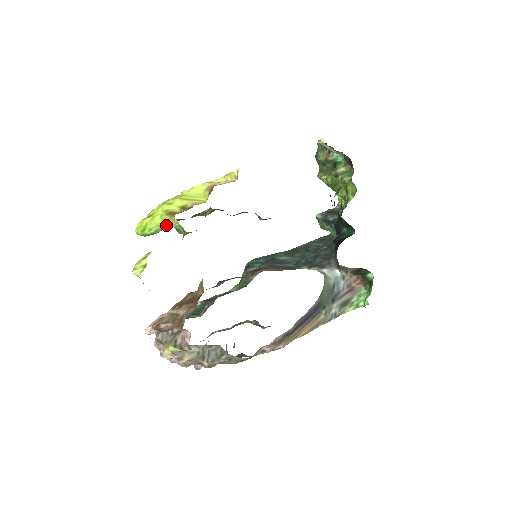
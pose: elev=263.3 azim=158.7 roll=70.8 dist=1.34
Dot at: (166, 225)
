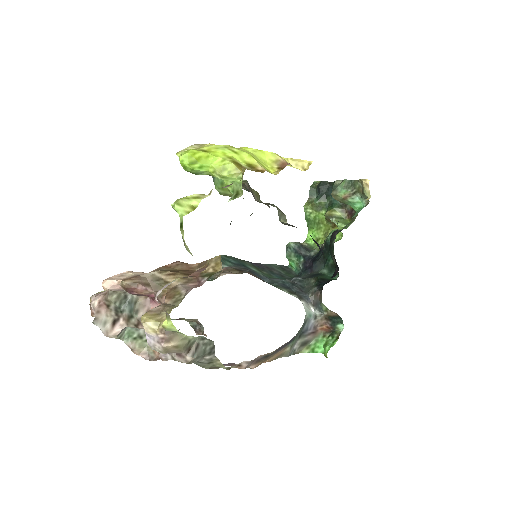
Dot at: (225, 173)
